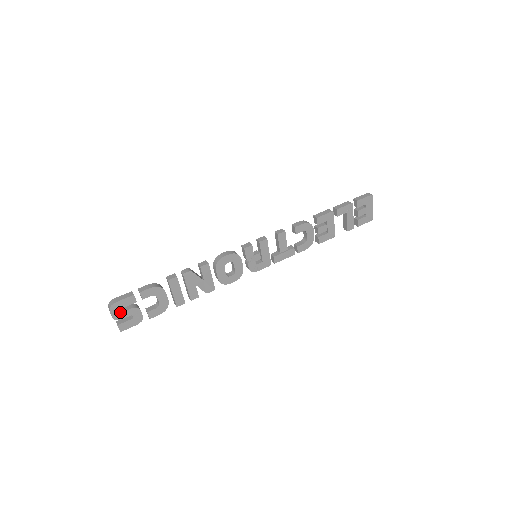
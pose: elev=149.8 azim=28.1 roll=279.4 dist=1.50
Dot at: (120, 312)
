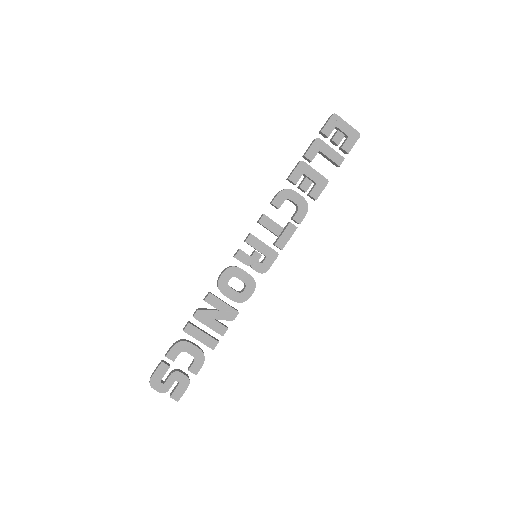
Dot at: (162, 384)
